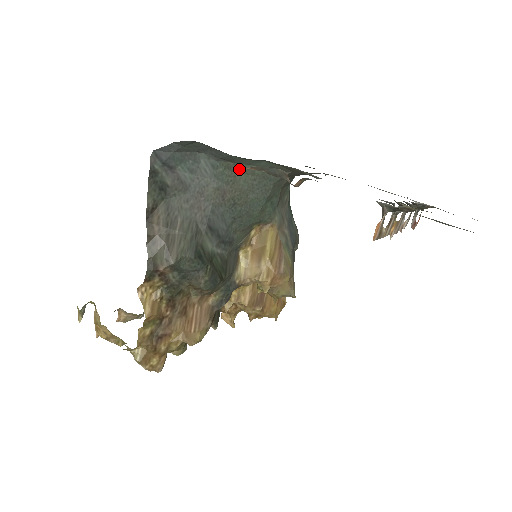
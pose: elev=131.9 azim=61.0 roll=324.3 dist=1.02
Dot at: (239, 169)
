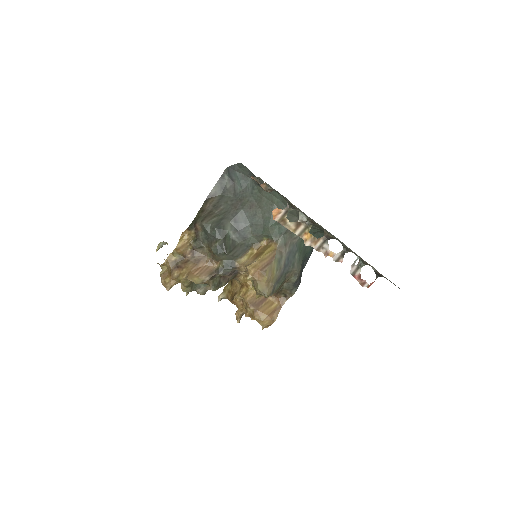
Dot at: (265, 194)
